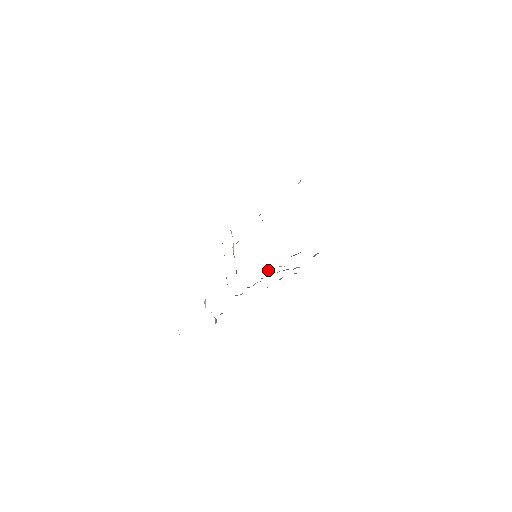
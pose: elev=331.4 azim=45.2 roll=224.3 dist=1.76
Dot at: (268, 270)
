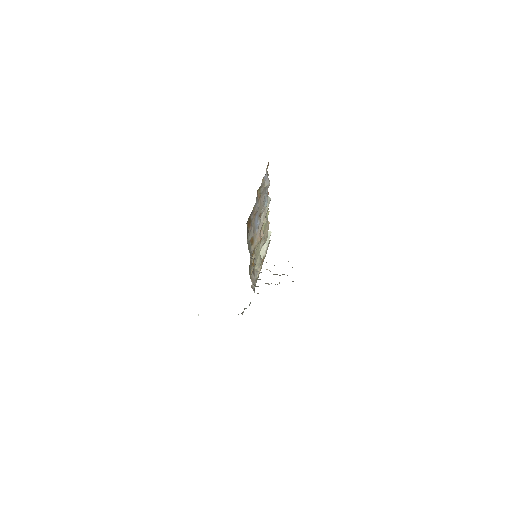
Dot at: (258, 271)
